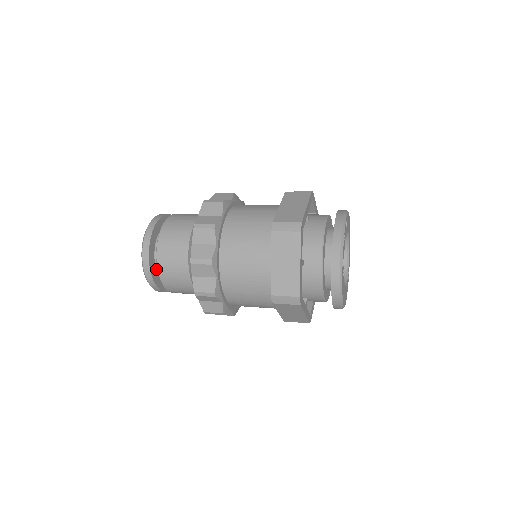
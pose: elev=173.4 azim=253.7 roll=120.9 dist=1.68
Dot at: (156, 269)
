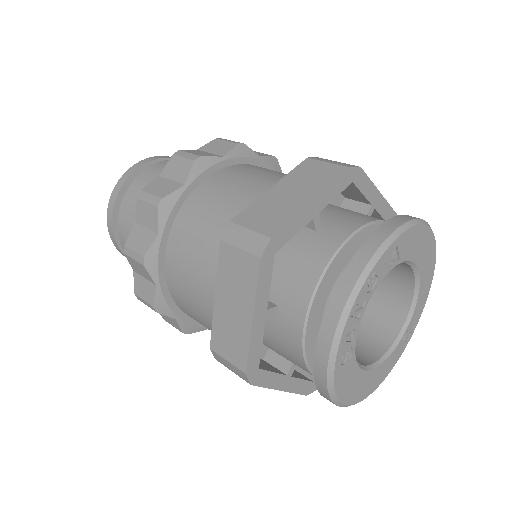
Dot at: occluded
